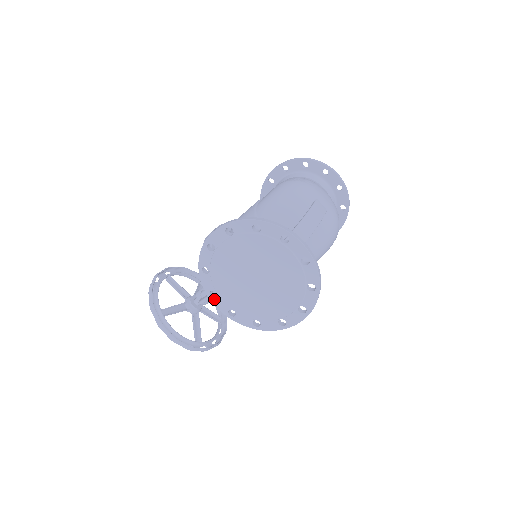
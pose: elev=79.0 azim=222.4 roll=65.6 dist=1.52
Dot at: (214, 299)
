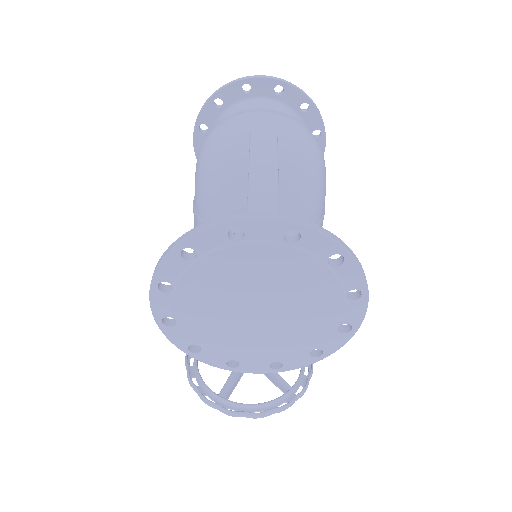
Dot at: (240, 368)
